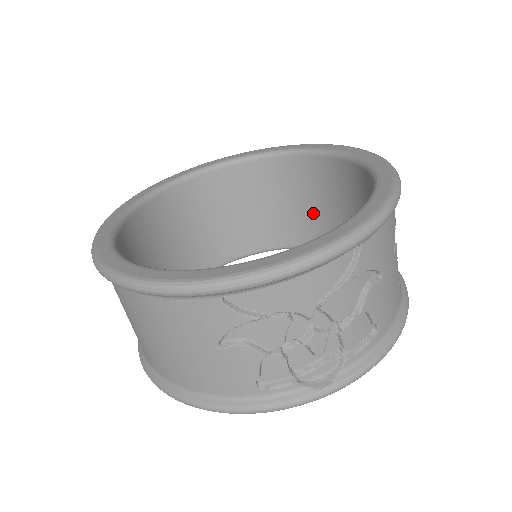
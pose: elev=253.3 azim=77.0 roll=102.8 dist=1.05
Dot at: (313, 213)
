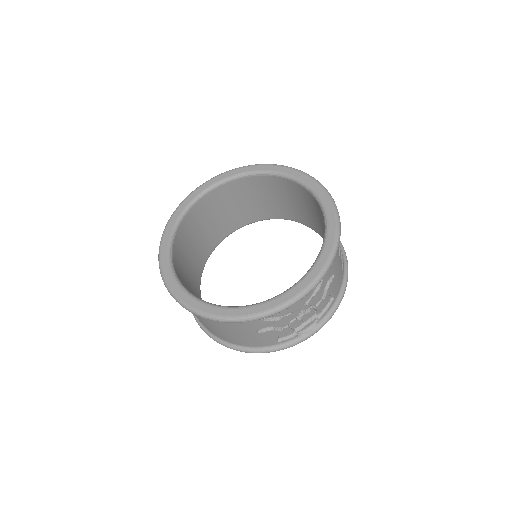
Dot at: (281, 203)
